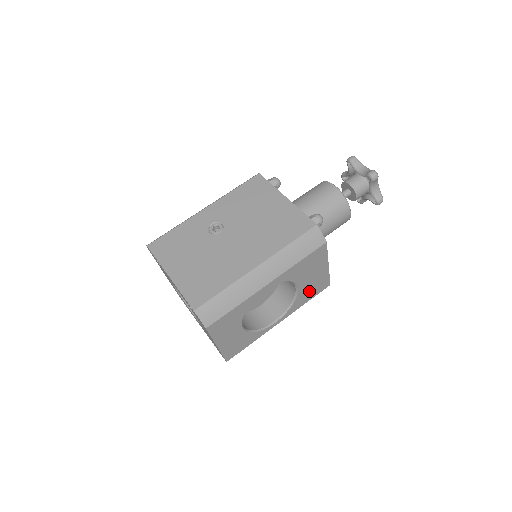
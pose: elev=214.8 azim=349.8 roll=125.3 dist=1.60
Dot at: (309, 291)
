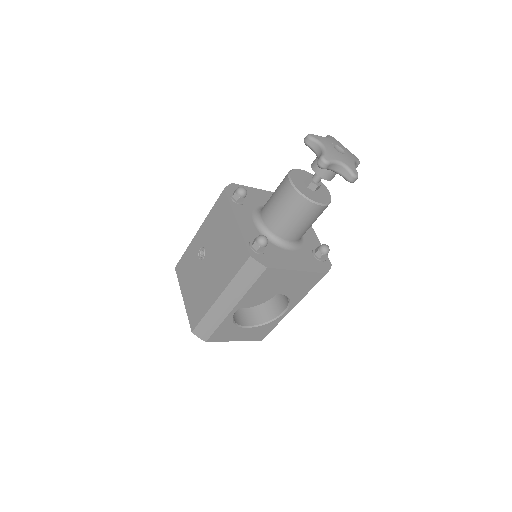
Dot at: (300, 287)
